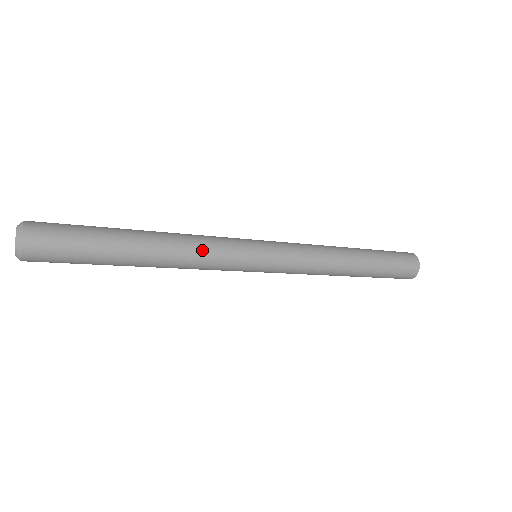
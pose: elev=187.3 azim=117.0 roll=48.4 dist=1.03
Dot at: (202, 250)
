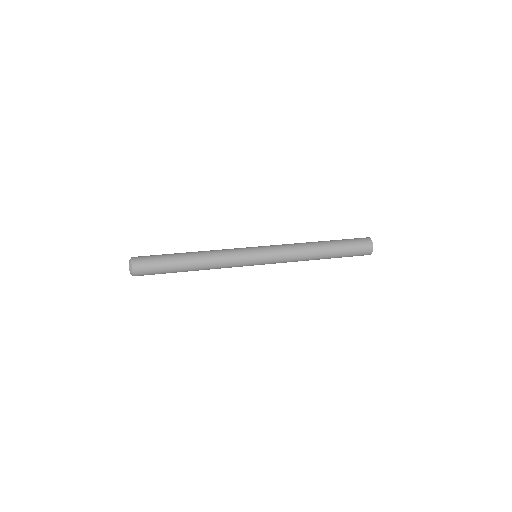
Dot at: (221, 266)
